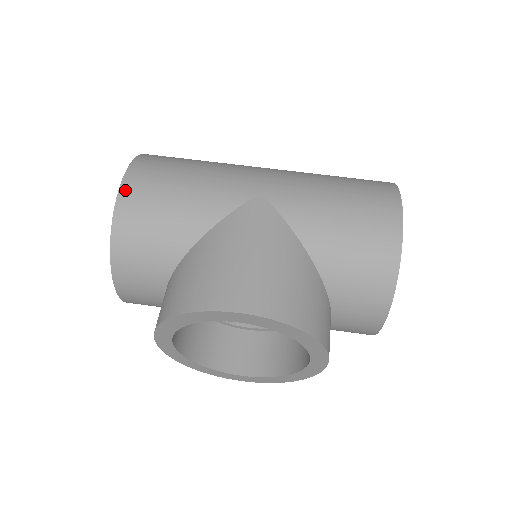
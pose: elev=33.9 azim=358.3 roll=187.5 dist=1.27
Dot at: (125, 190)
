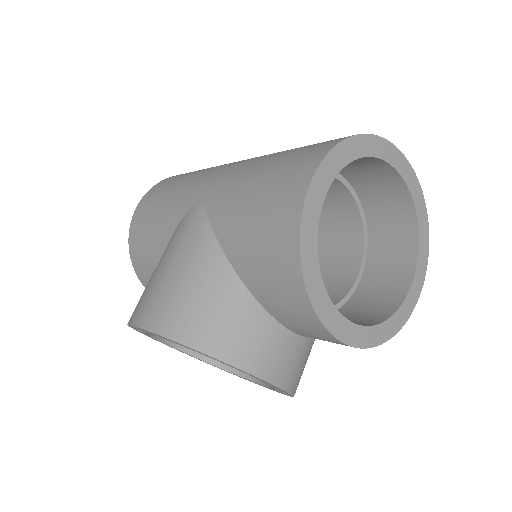
Dot at: (134, 217)
